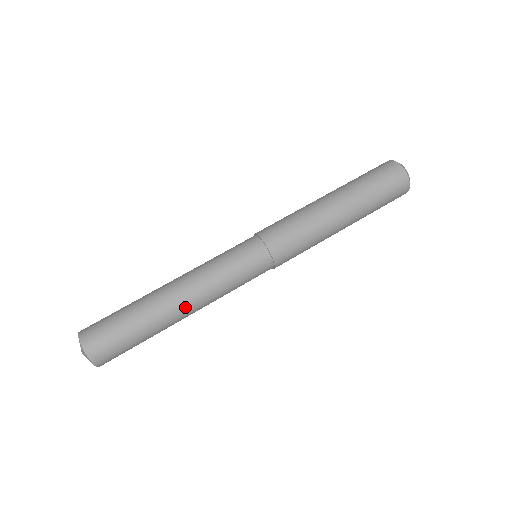
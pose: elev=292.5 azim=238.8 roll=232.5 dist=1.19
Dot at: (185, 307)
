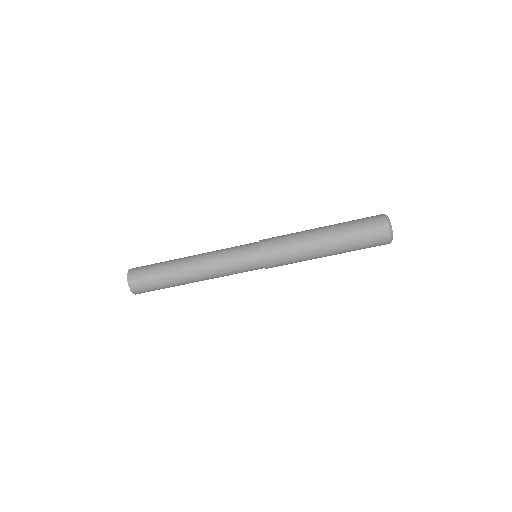
Dot at: (198, 281)
